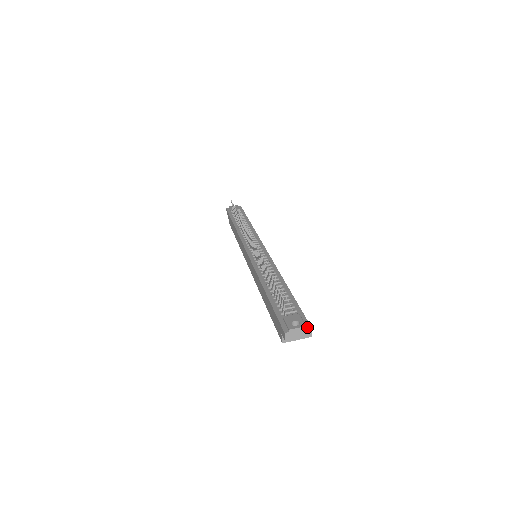
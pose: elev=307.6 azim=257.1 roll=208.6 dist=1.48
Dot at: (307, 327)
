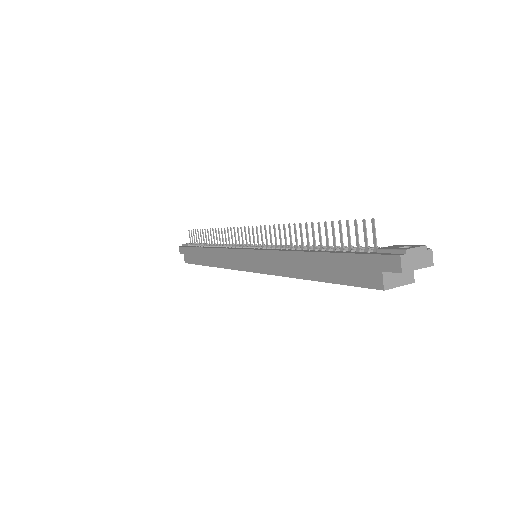
Dot at: (425, 249)
